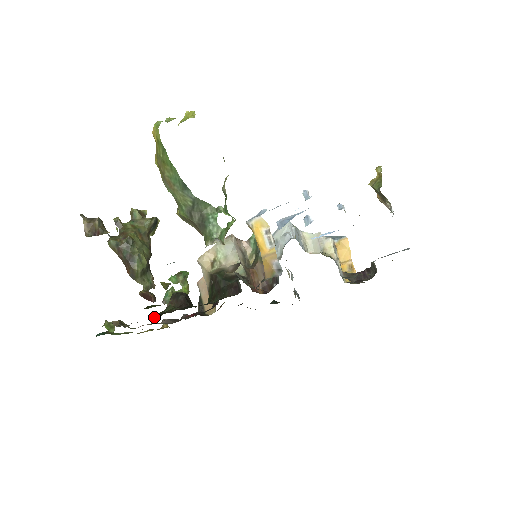
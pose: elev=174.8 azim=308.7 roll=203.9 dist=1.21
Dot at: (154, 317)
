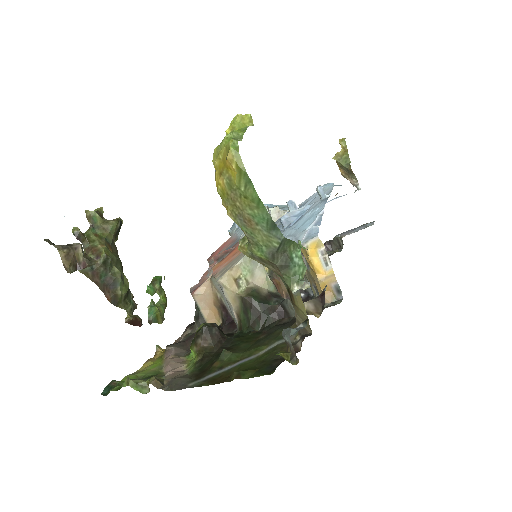
Dot at: (201, 365)
